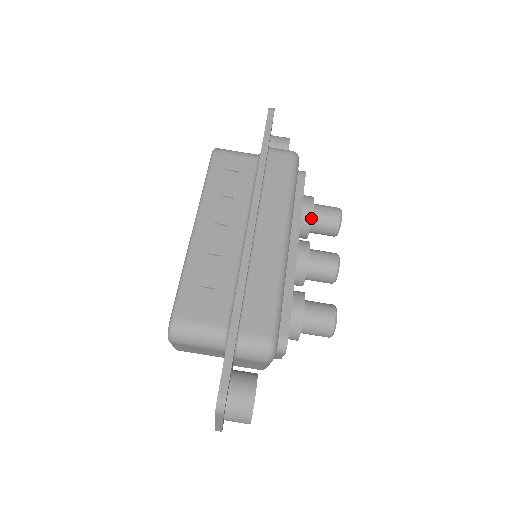
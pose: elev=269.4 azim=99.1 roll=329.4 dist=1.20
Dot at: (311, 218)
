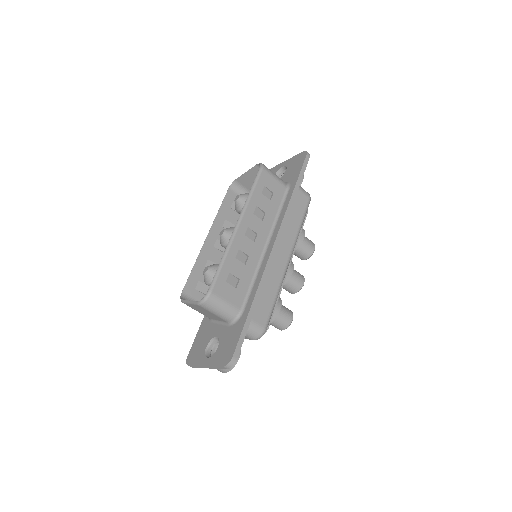
Dot at: (299, 245)
